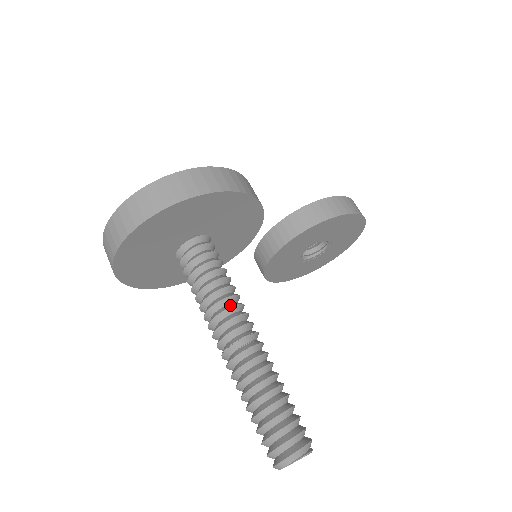
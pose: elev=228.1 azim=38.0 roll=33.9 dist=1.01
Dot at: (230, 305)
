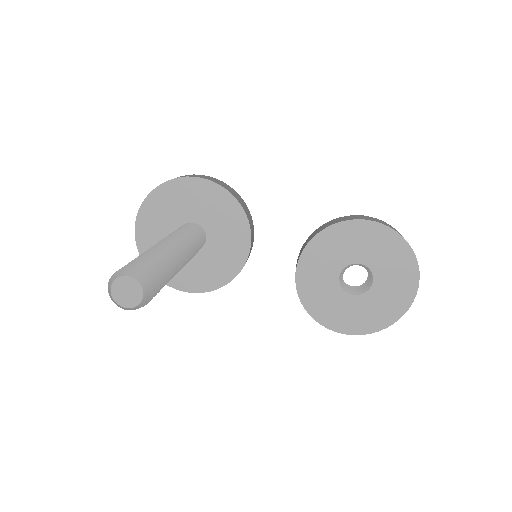
Dot at: (171, 237)
